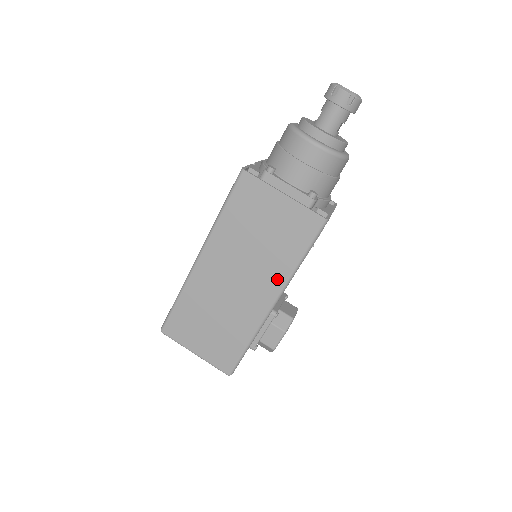
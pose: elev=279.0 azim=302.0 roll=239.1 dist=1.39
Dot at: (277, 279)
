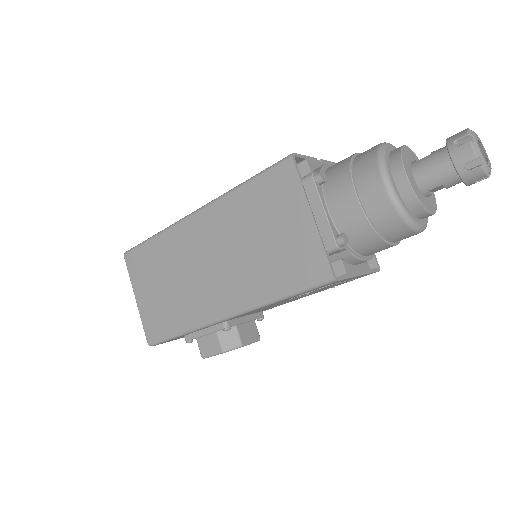
Dot at: (245, 296)
